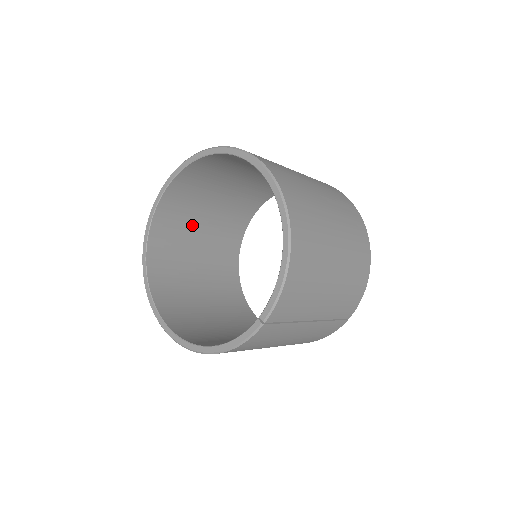
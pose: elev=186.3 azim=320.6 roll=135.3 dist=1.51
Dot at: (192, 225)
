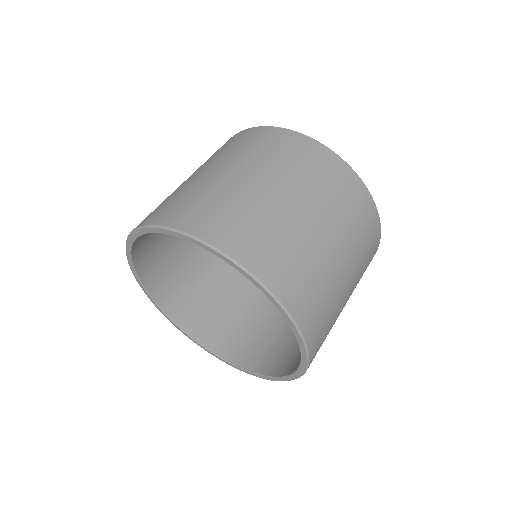
Dot at: occluded
